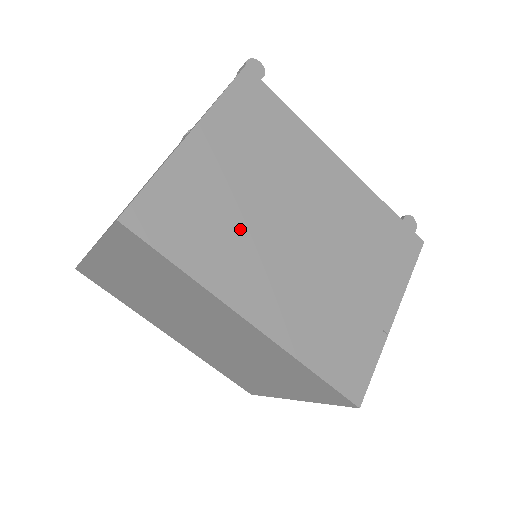
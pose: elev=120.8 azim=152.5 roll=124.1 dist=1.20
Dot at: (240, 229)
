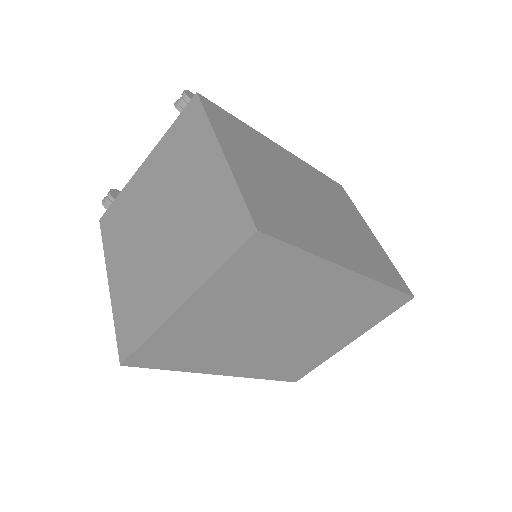
Dot at: (296, 210)
